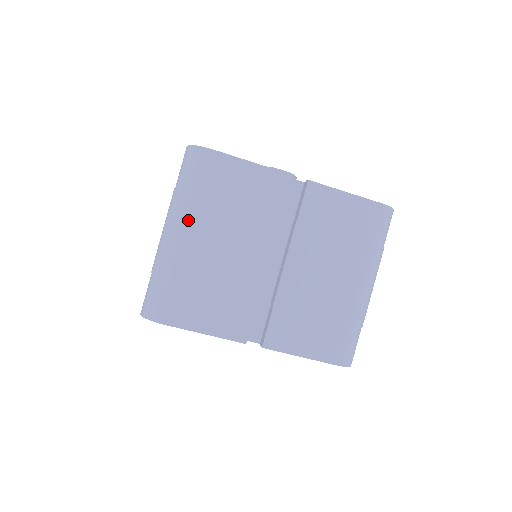
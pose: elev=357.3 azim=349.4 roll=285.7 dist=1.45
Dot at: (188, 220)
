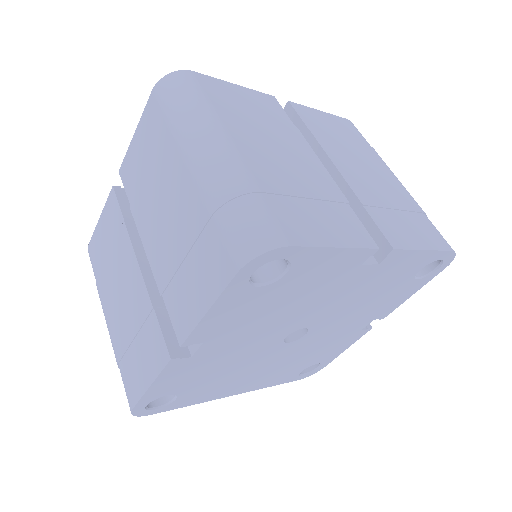
Dot at: (222, 129)
